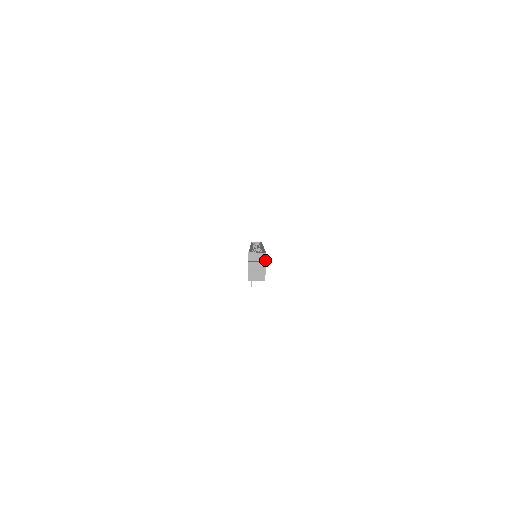
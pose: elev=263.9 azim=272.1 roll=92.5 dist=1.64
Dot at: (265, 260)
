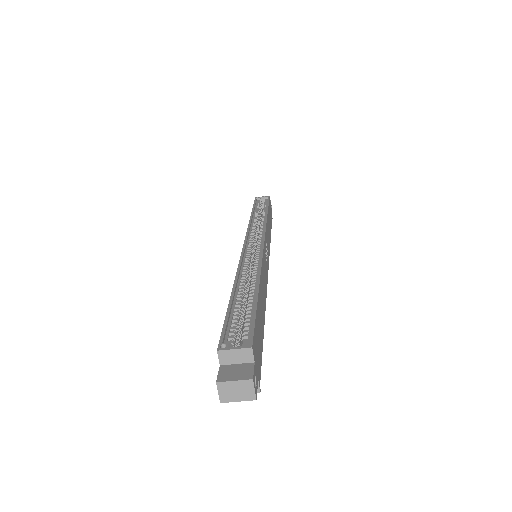
Dot at: (252, 360)
